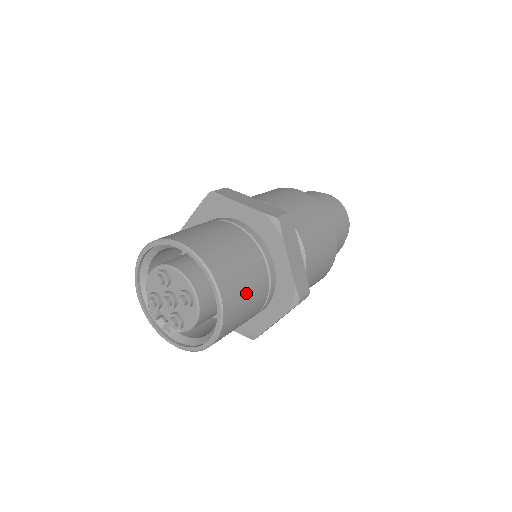
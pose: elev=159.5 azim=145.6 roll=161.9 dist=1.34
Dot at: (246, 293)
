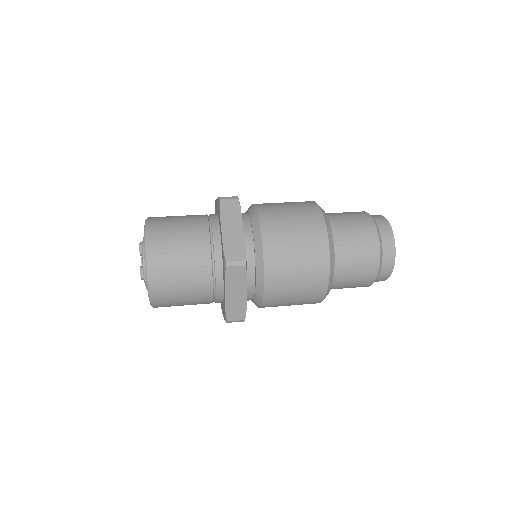
Dot at: (180, 296)
